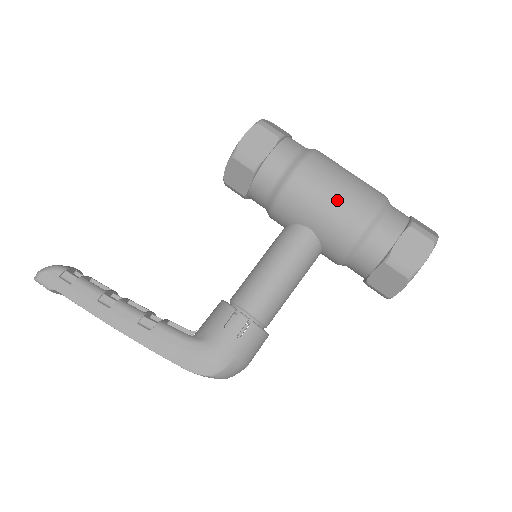
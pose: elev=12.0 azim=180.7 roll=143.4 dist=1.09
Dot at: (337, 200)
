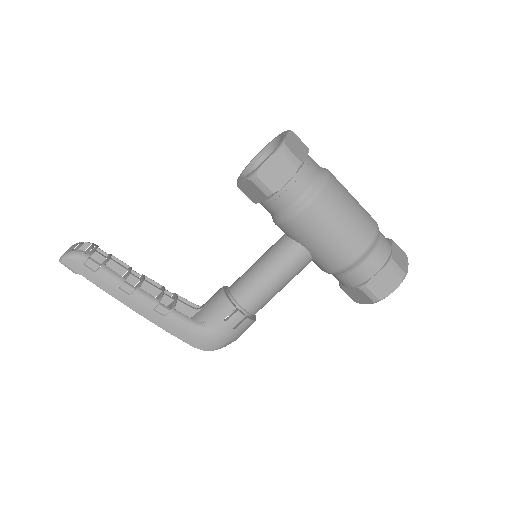
Dot at: (336, 238)
